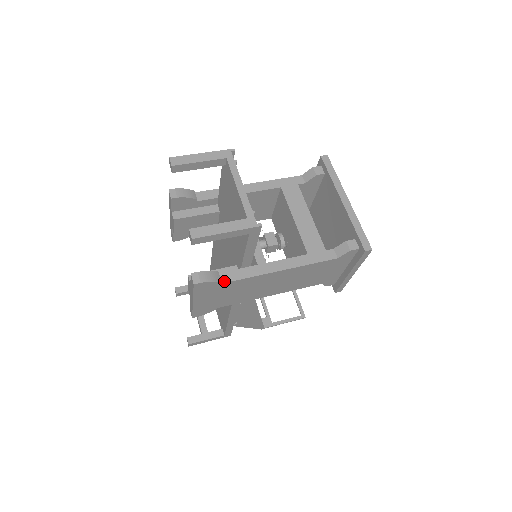
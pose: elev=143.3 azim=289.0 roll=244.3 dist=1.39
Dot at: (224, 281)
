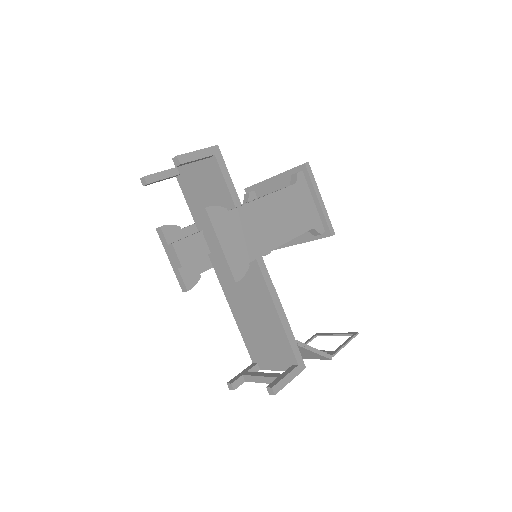
Dot at: (229, 211)
